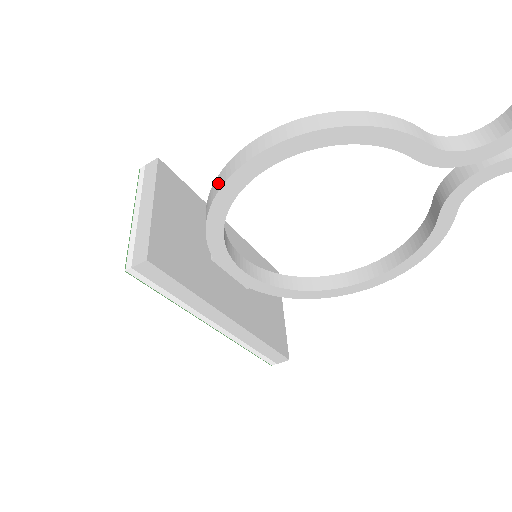
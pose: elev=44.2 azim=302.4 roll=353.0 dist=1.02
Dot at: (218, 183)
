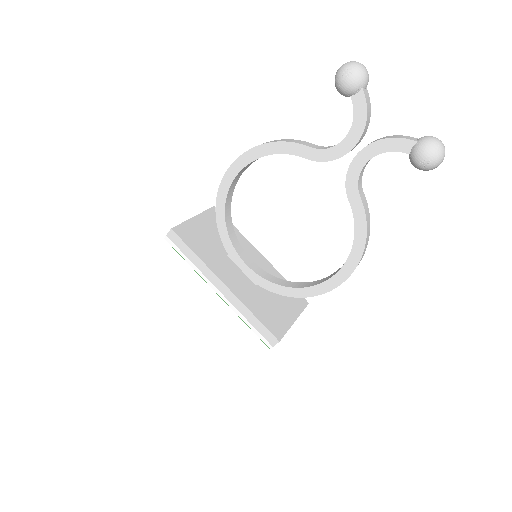
Dot at: occluded
